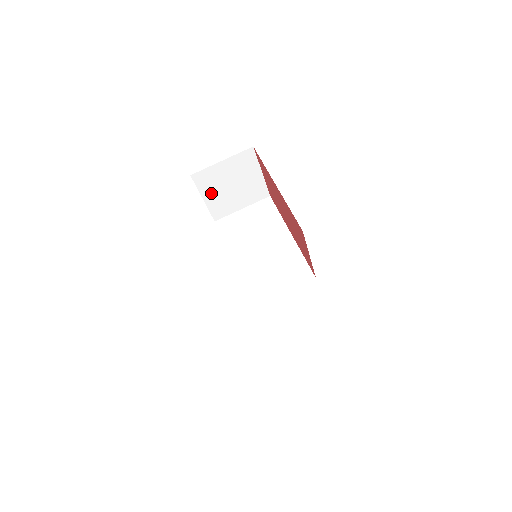
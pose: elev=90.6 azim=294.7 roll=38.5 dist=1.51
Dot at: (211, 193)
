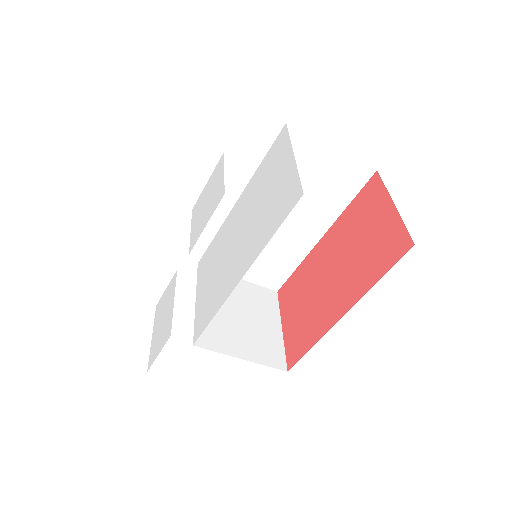
Dot at: occluded
